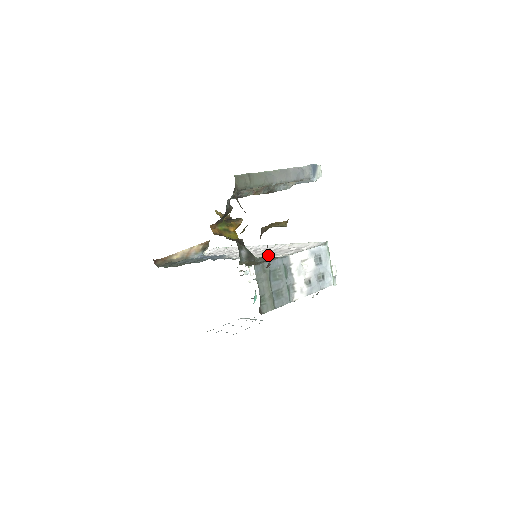
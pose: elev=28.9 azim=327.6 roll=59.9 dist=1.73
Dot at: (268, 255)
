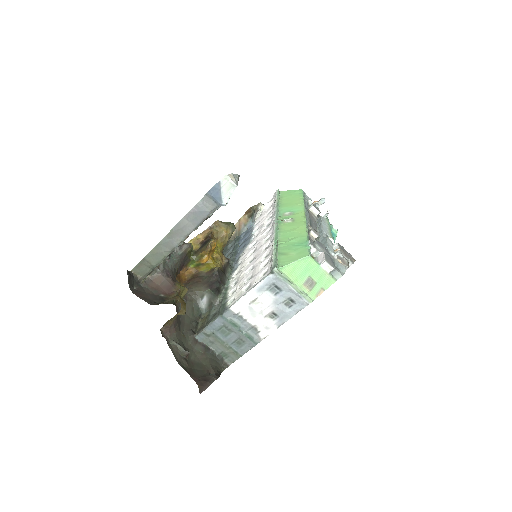
Dot at: (180, 348)
